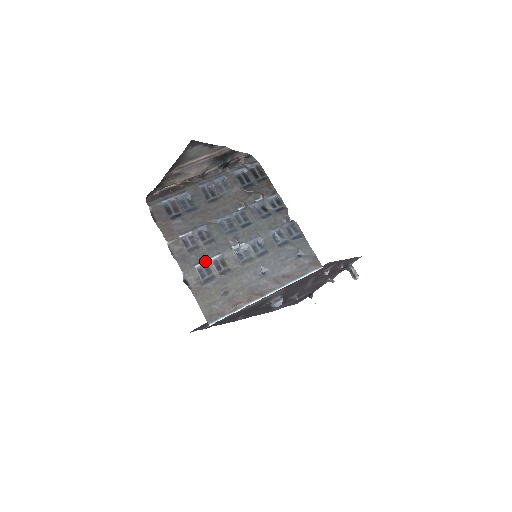
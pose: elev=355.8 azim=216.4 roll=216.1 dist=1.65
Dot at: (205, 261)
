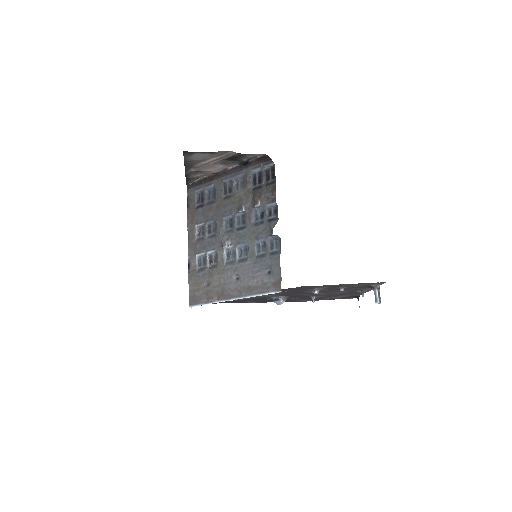
Dot at: (204, 253)
